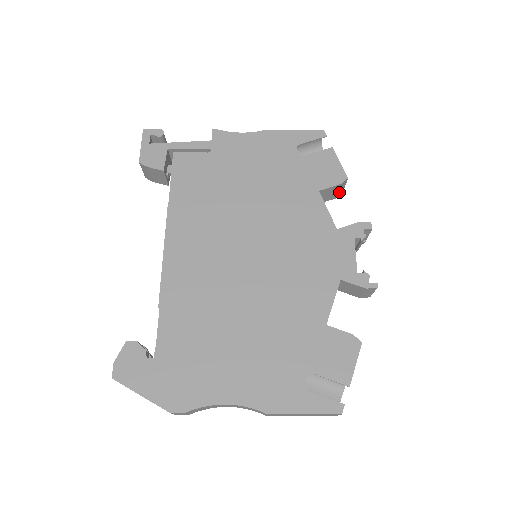
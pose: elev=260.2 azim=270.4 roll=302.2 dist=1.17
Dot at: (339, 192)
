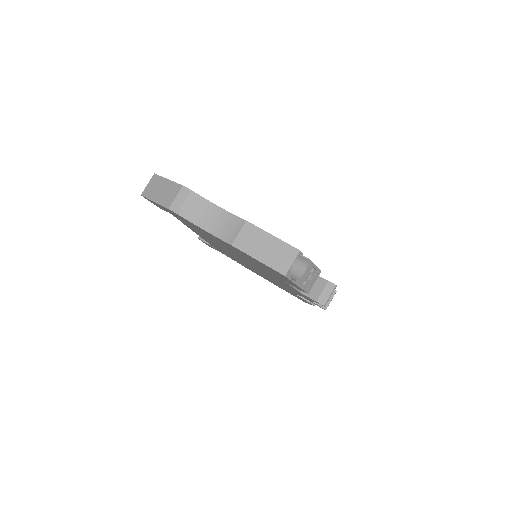
Dot at: occluded
